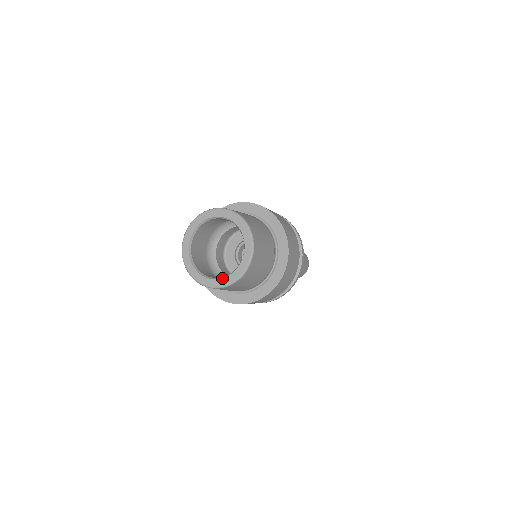
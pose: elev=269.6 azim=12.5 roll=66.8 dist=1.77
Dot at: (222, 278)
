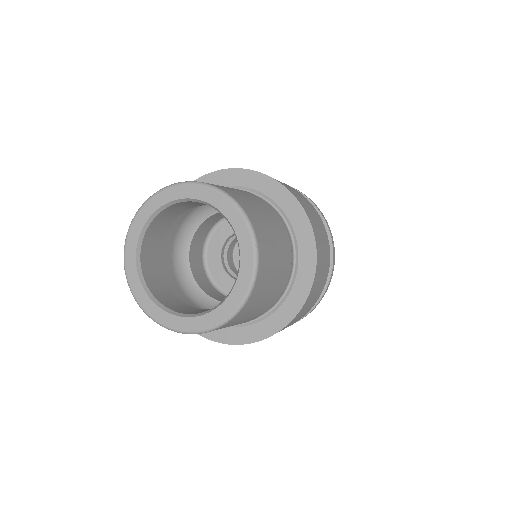
Dot at: (167, 312)
